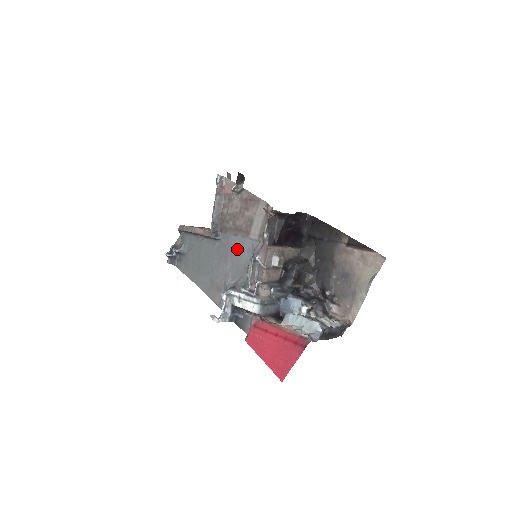
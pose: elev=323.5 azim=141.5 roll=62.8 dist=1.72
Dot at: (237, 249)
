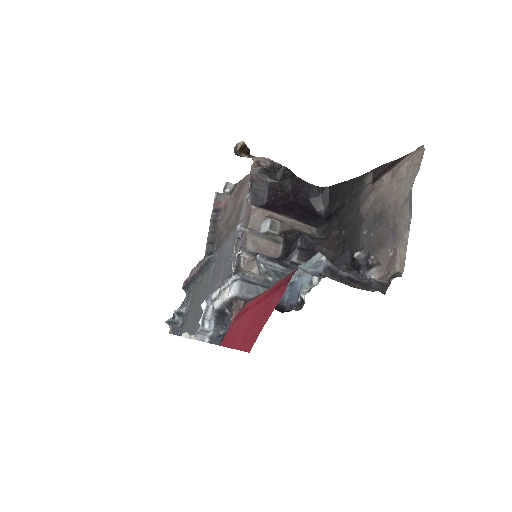
Dot at: (229, 251)
